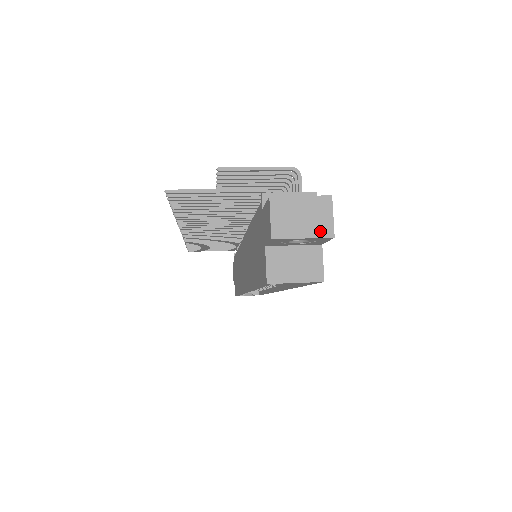
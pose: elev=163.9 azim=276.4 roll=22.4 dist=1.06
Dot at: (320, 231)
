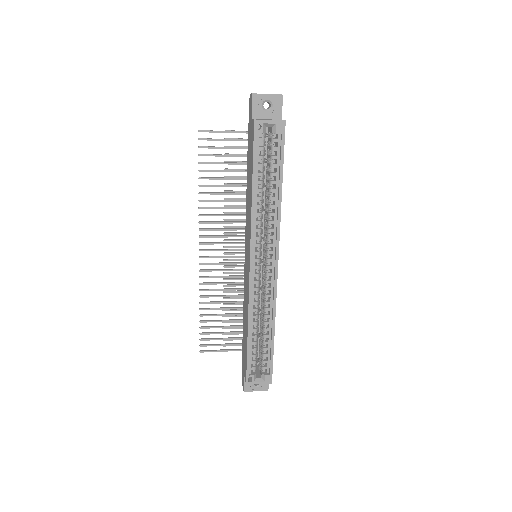
Dot at: (275, 94)
